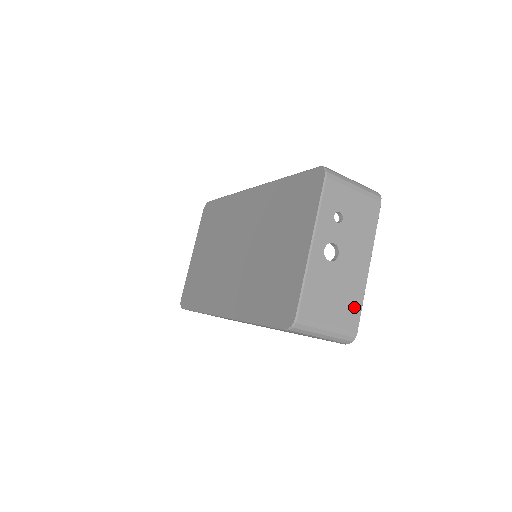
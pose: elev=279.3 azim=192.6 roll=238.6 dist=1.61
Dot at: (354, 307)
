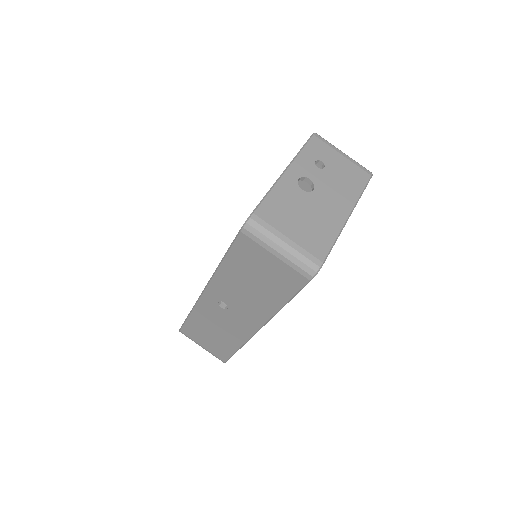
Dot at: (323, 239)
